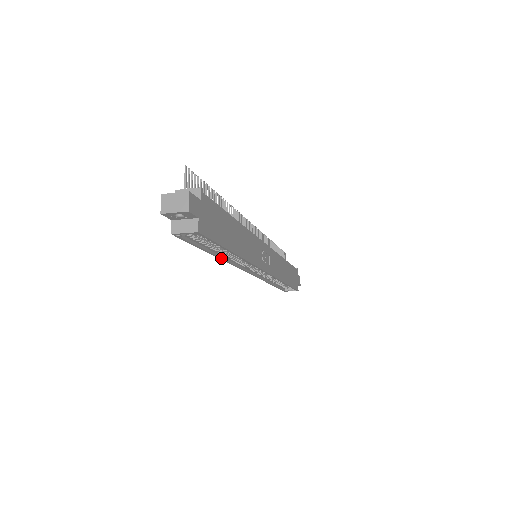
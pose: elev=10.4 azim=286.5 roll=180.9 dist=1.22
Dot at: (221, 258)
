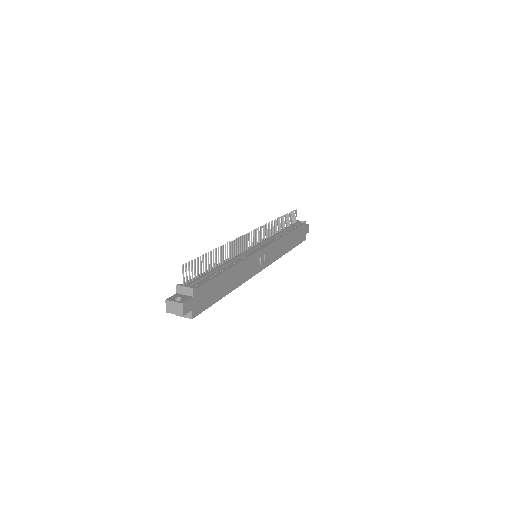
Dot at: occluded
